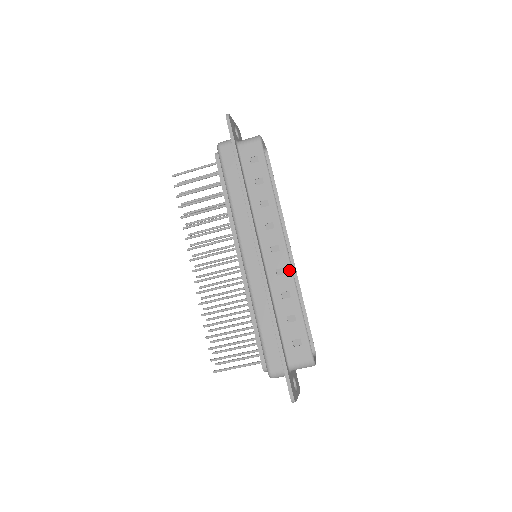
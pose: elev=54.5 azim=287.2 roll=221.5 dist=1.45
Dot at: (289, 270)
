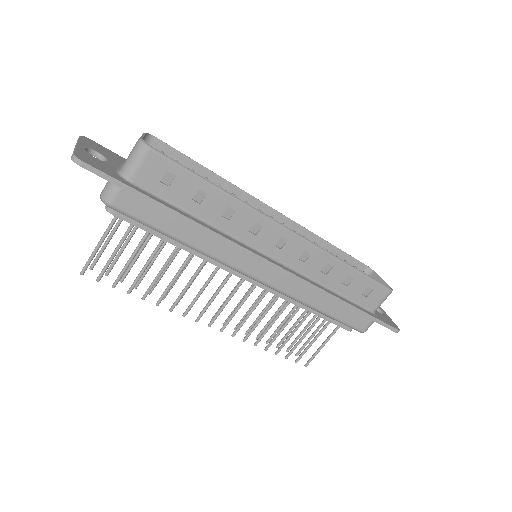
Dot at: (312, 248)
